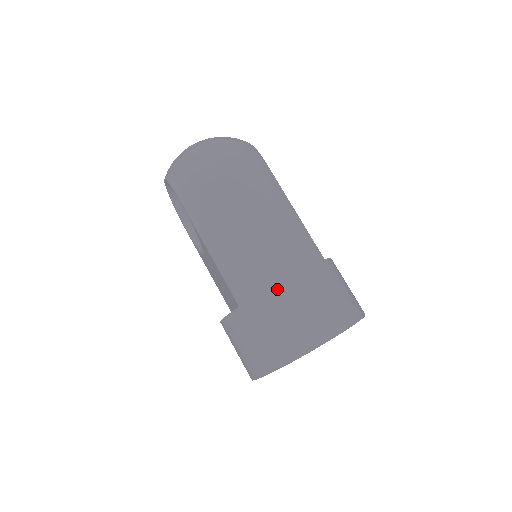
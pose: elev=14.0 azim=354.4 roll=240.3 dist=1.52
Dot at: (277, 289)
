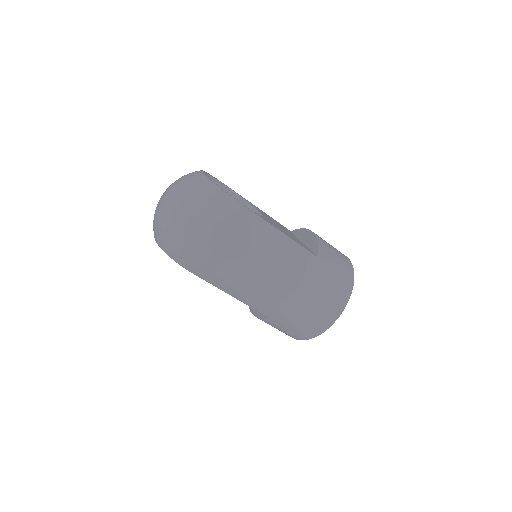
Dot at: (294, 304)
